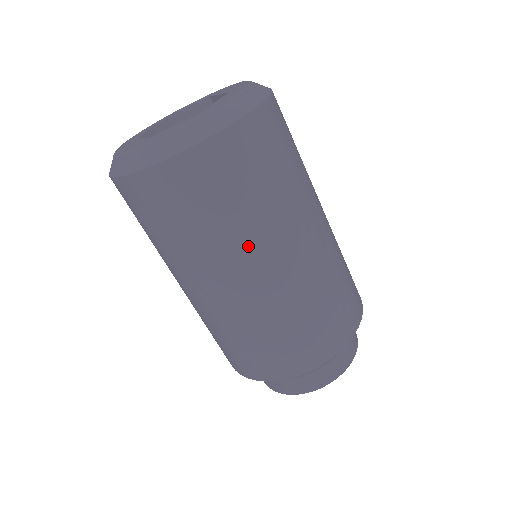
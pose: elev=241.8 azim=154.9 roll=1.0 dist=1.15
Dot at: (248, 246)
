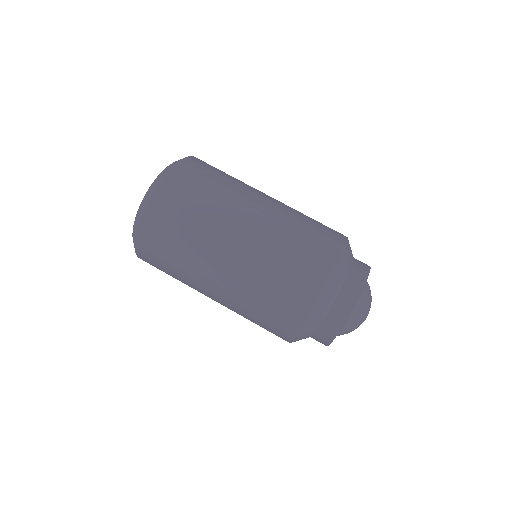
Dot at: (243, 191)
